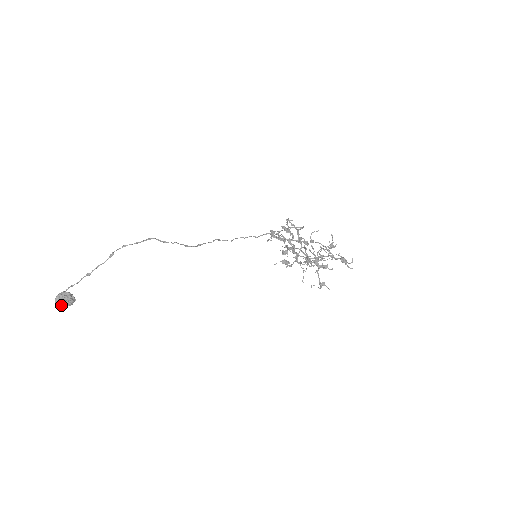
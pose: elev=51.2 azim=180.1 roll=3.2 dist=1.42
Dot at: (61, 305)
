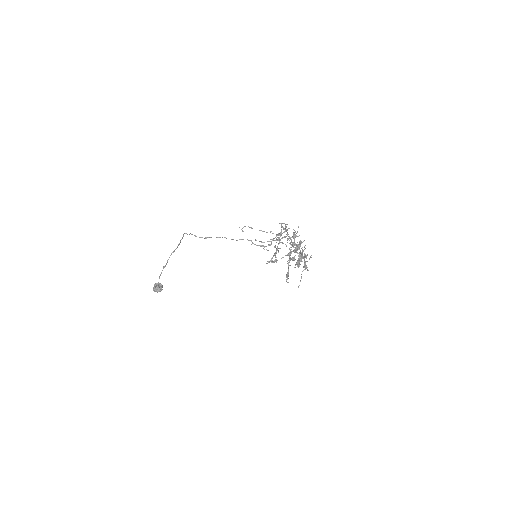
Dot at: (155, 291)
